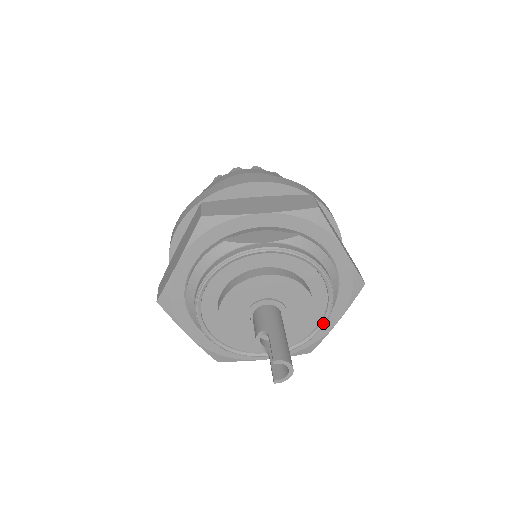
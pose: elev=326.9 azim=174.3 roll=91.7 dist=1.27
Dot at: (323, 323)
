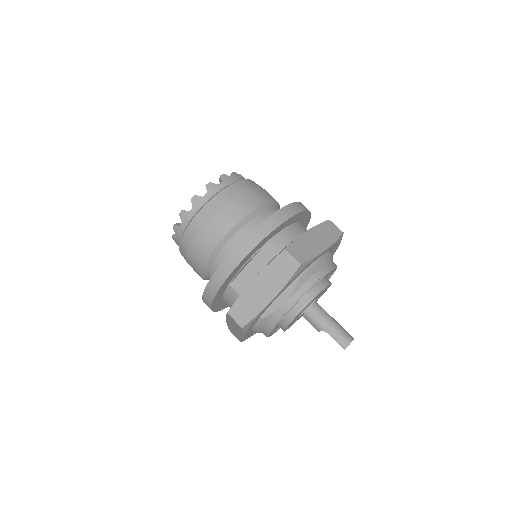
Dot at: occluded
